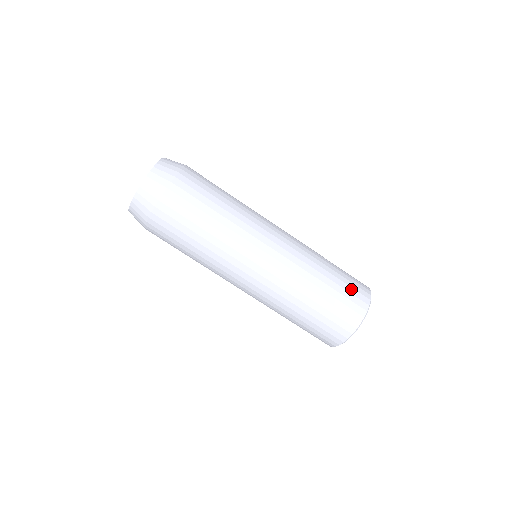
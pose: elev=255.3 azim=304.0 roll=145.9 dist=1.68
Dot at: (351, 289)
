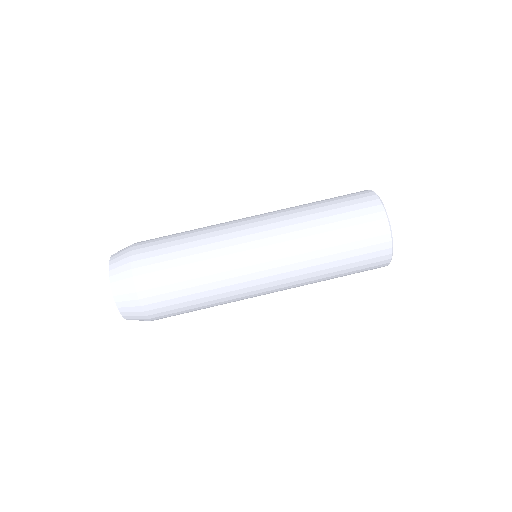
Dot at: occluded
